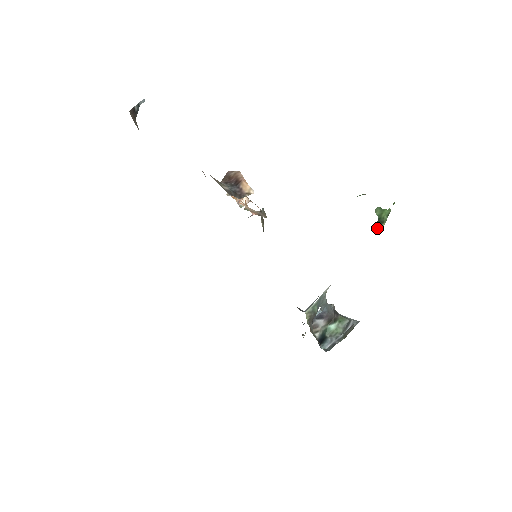
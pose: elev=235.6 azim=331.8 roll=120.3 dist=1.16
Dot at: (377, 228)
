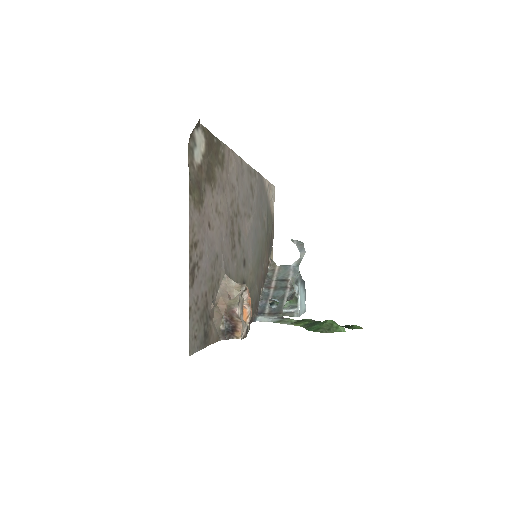
Dot at: (343, 326)
